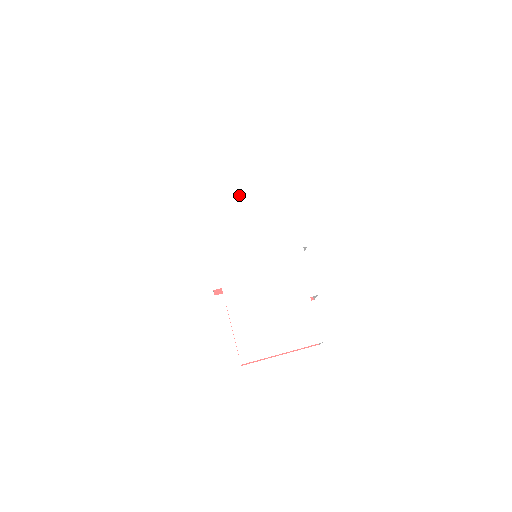
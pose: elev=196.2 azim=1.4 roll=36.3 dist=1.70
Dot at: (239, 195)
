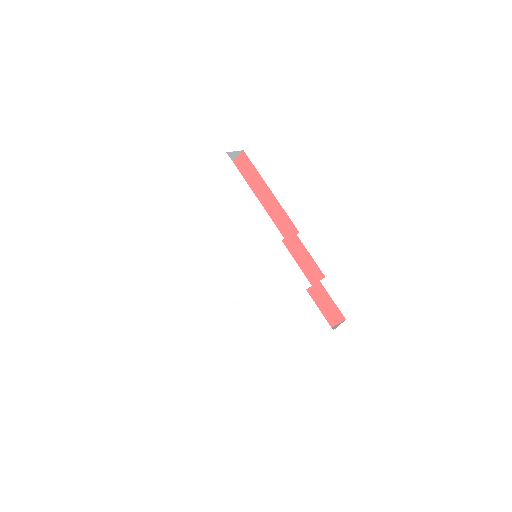
Dot at: (213, 208)
